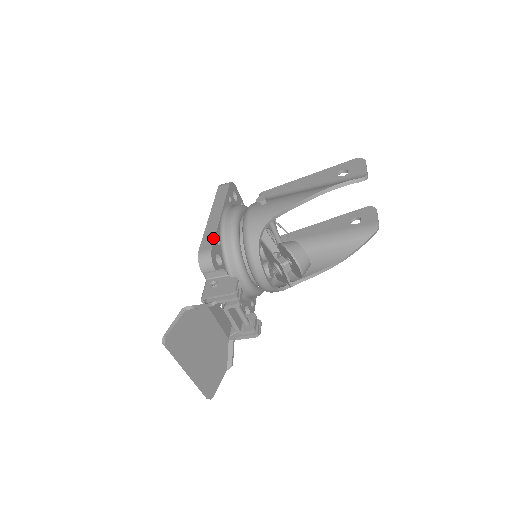
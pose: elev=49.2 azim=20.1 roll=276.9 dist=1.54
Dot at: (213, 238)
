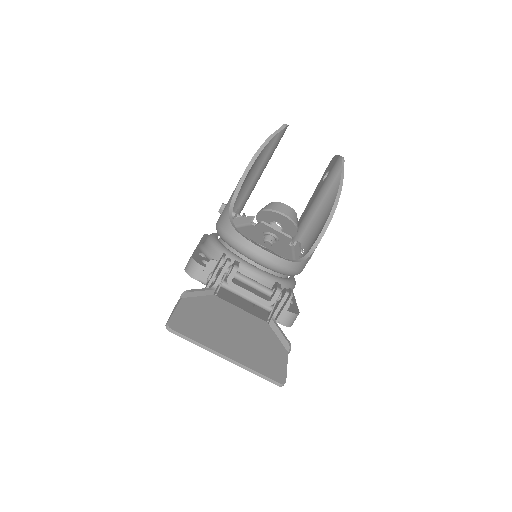
Dot at: occluded
